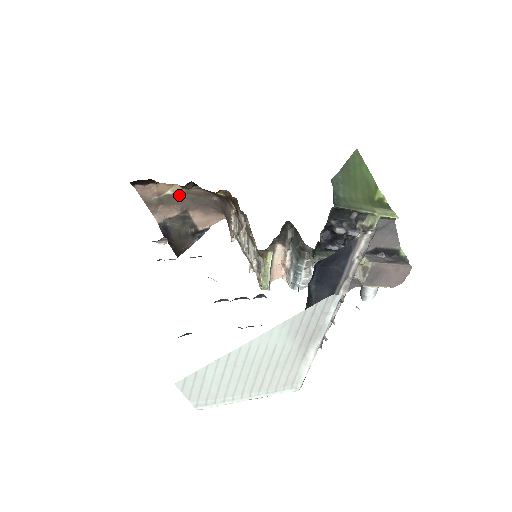
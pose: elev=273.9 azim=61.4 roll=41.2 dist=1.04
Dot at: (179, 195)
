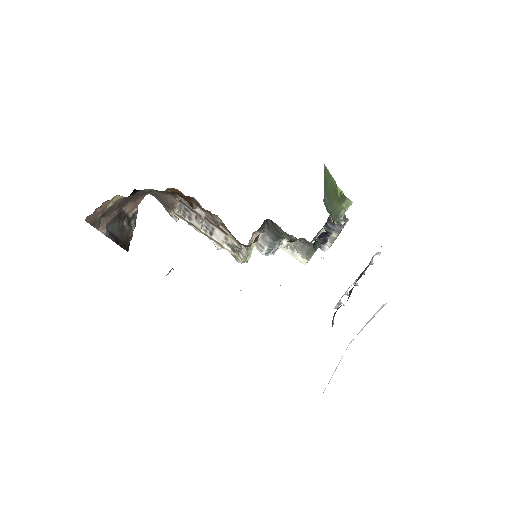
Dot at: (118, 202)
